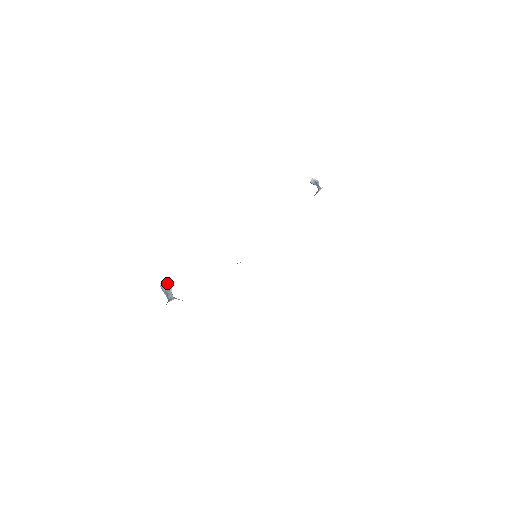
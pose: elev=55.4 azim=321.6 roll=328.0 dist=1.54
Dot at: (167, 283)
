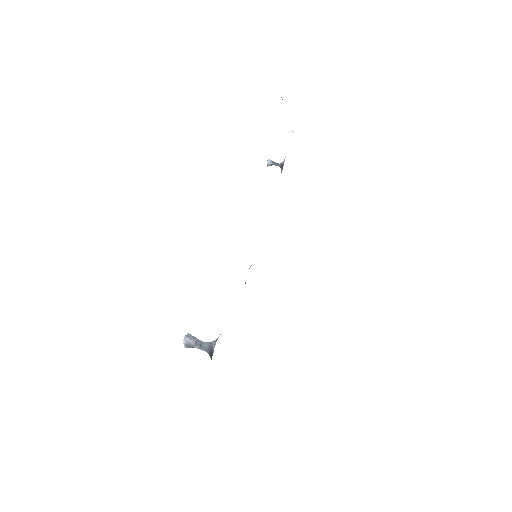
Dot at: (190, 335)
